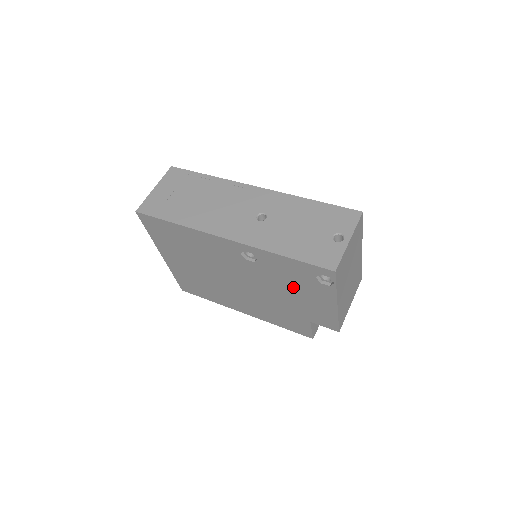
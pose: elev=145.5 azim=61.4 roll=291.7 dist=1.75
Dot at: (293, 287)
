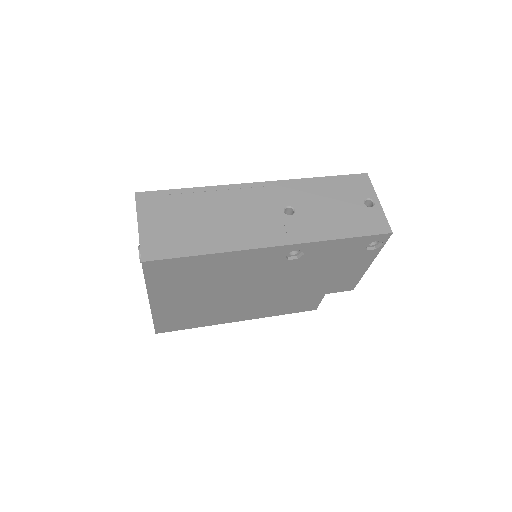
Dot at: (330, 267)
